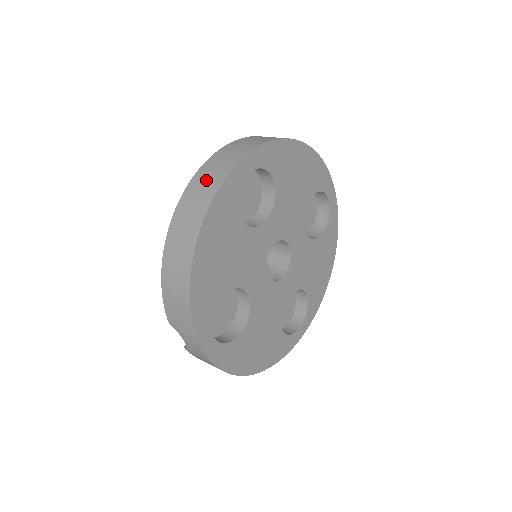
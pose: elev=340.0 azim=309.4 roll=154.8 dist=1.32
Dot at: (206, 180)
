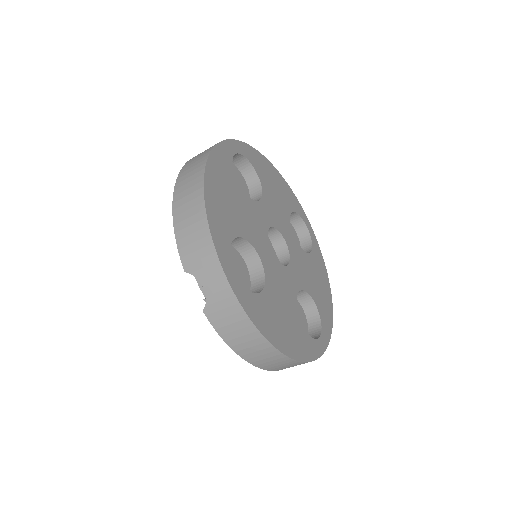
Dot at: occluded
